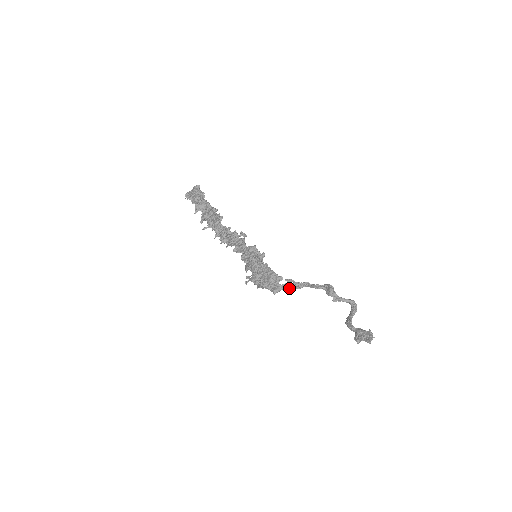
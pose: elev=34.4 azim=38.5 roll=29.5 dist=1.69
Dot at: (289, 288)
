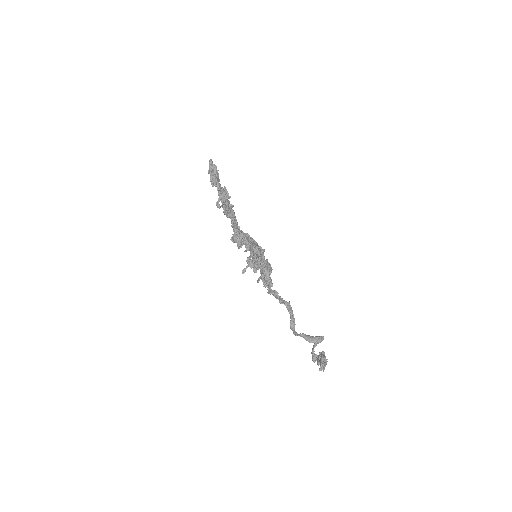
Dot at: occluded
